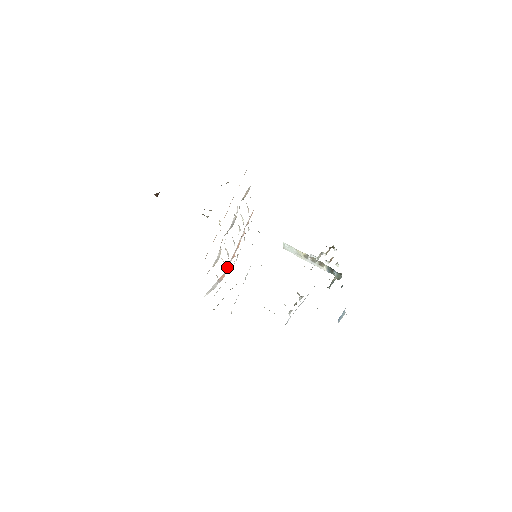
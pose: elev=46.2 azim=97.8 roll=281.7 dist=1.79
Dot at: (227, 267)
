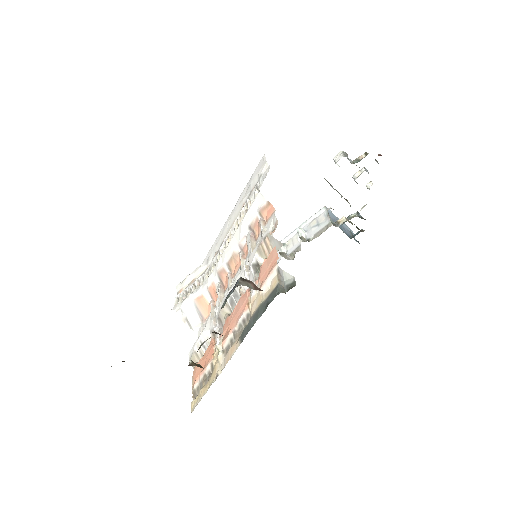
Dot at: (211, 289)
